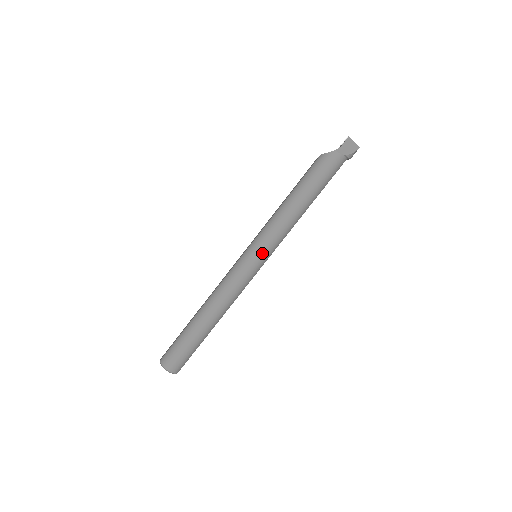
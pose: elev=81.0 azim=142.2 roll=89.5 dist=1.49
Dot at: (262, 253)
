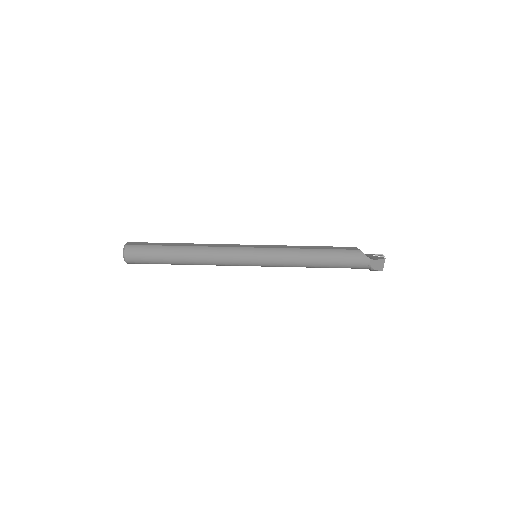
Dot at: (262, 261)
